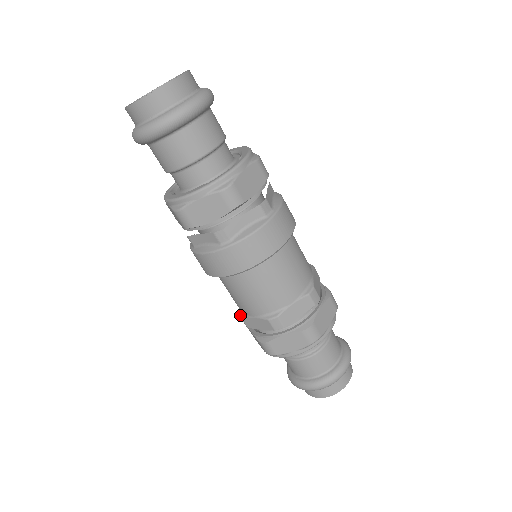
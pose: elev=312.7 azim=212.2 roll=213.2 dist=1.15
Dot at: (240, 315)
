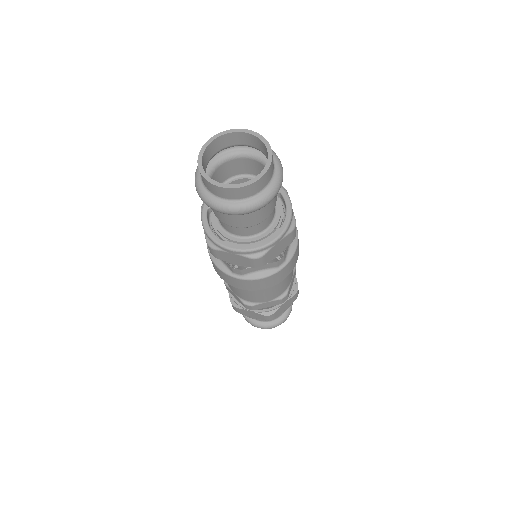
Dot at: (249, 305)
